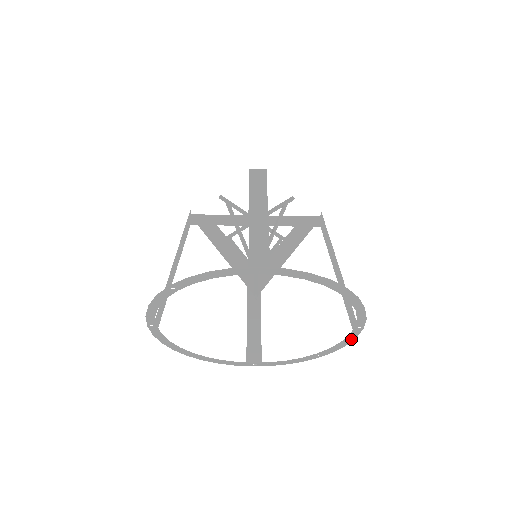
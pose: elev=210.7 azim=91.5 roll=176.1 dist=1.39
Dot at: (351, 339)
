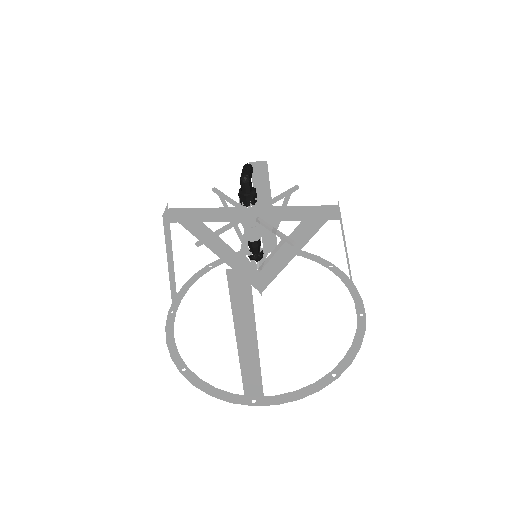
Dot at: (357, 296)
